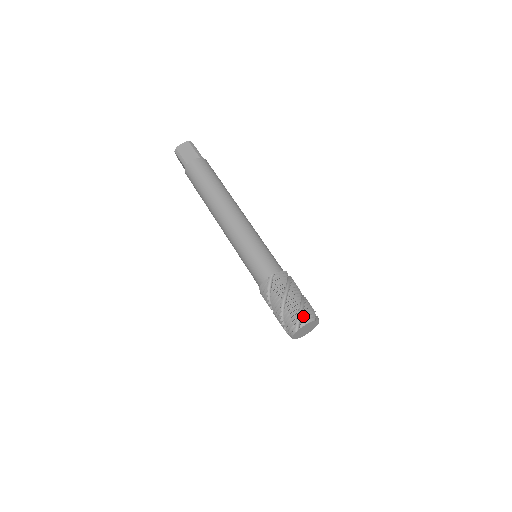
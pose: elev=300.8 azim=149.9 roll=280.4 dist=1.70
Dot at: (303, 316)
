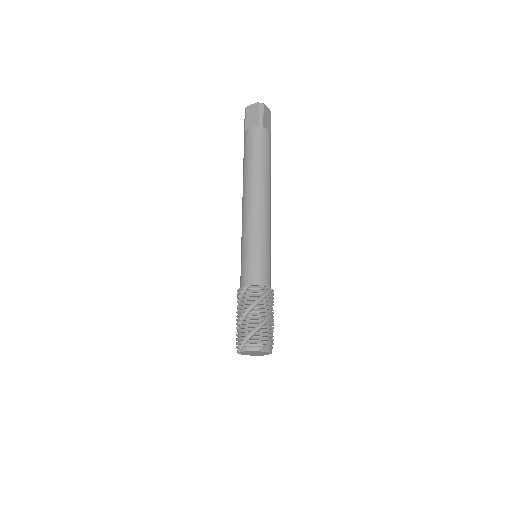
Dot at: (249, 342)
